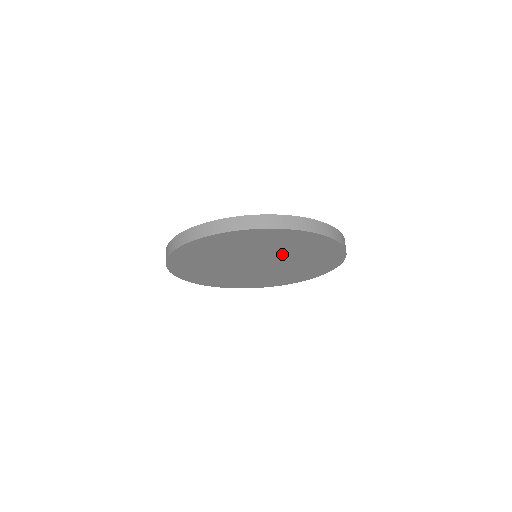
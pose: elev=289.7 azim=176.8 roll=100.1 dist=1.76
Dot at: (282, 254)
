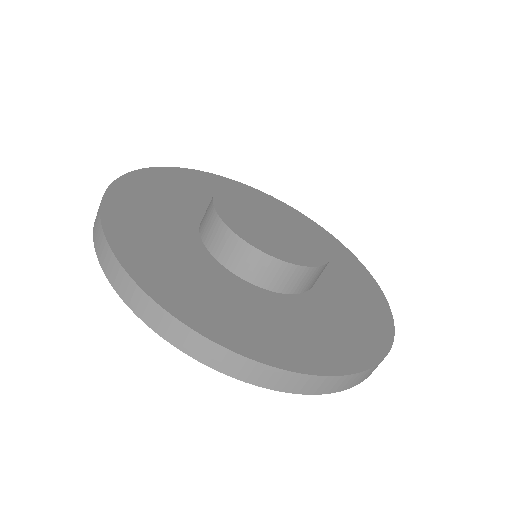
Dot at: occluded
